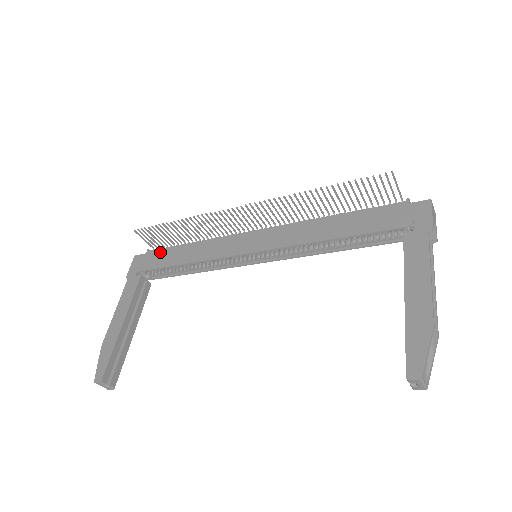
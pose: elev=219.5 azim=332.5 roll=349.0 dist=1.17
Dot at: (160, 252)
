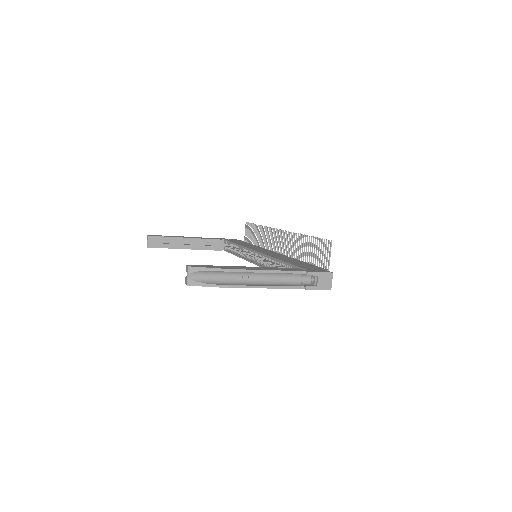
Dot at: (242, 241)
